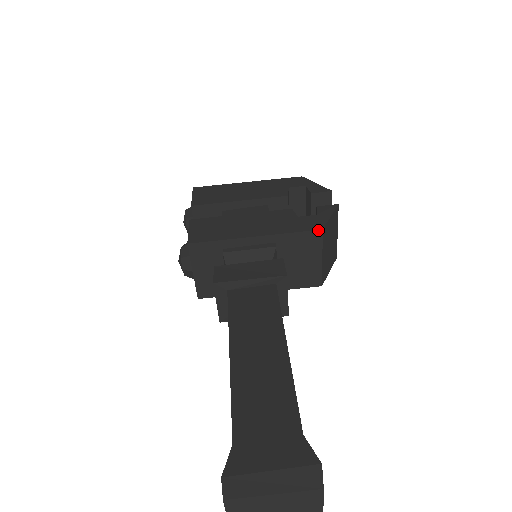
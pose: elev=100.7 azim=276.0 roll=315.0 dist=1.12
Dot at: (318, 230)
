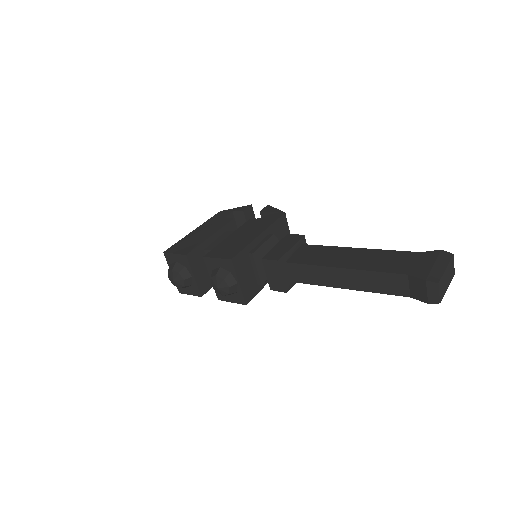
Dot at: (284, 214)
